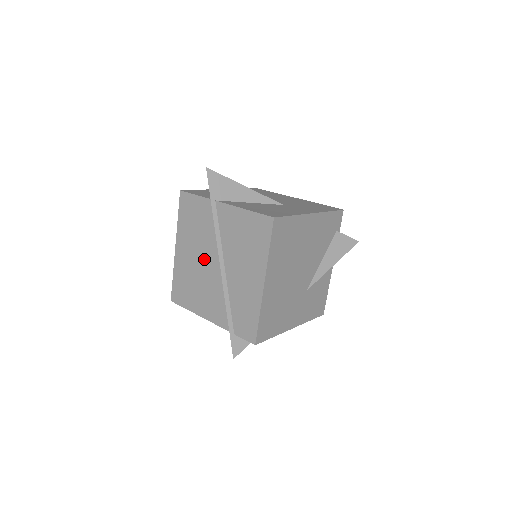
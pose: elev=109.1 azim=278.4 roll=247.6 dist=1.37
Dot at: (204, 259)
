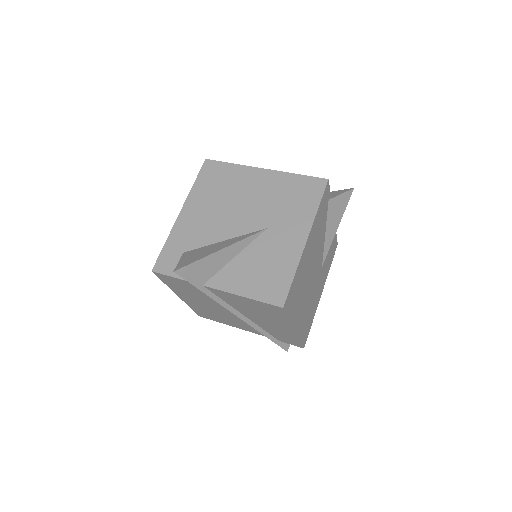
Dot at: (217, 308)
